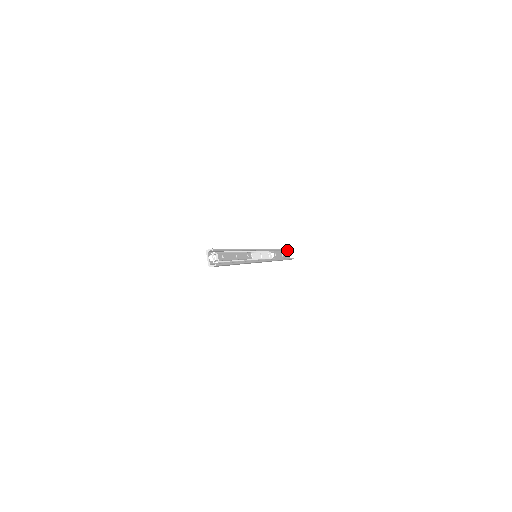
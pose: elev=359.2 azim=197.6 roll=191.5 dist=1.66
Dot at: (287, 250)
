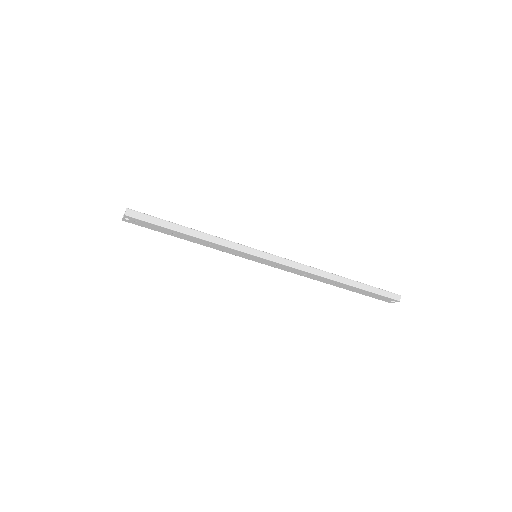
Dot at: occluded
